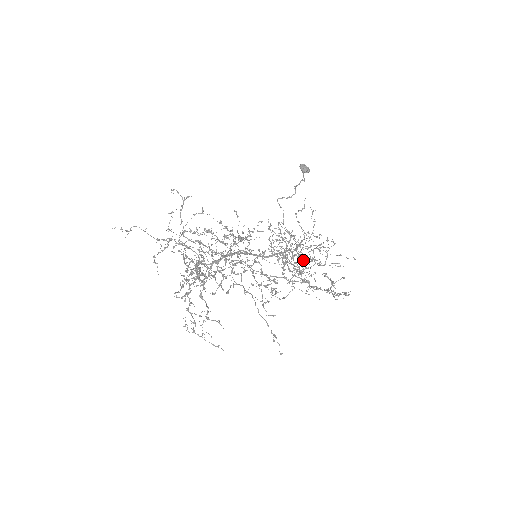
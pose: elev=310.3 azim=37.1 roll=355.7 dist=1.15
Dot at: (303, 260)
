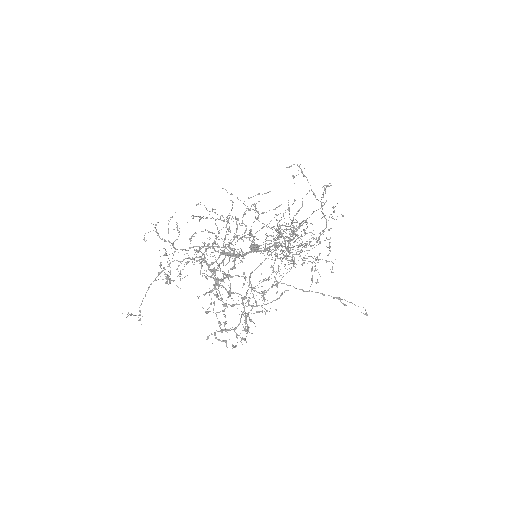
Dot at: (294, 237)
